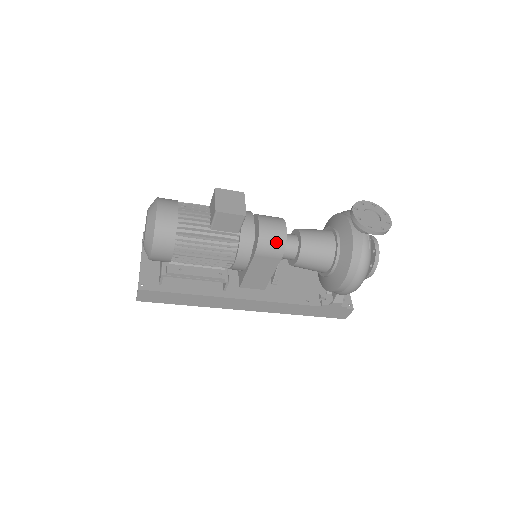
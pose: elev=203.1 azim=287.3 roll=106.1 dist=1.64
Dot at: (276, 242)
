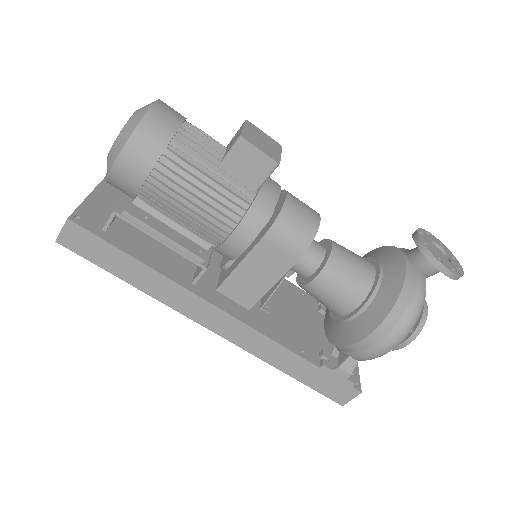
Dot at: (301, 230)
